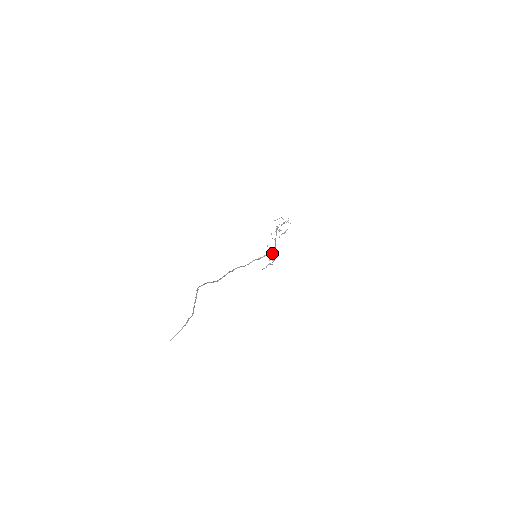
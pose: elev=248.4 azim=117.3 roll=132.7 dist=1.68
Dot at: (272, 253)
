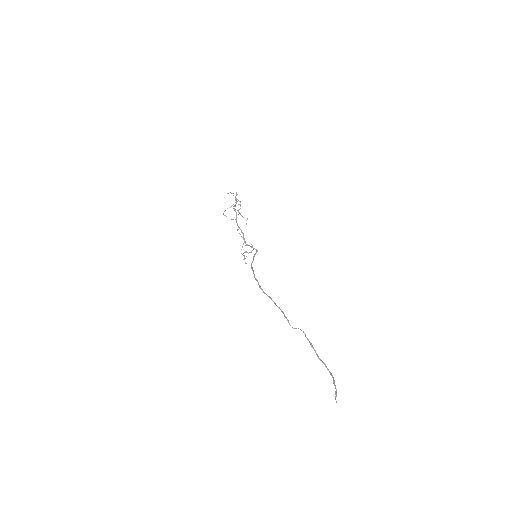
Dot at: (252, 247)
